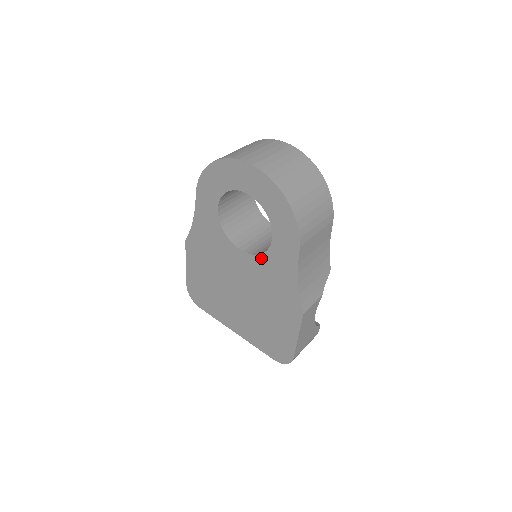
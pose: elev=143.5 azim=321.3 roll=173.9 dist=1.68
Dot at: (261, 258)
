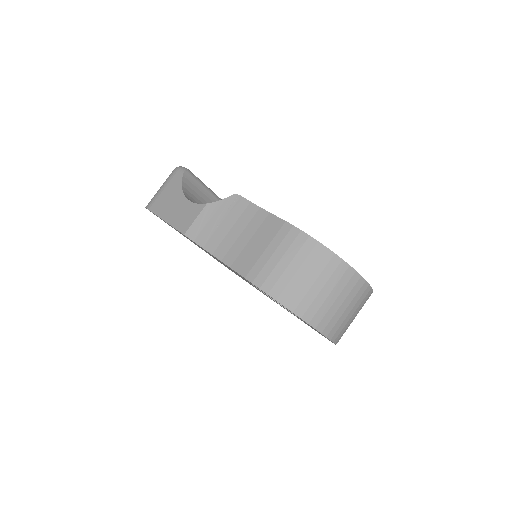
Dot at: (271, 298)
